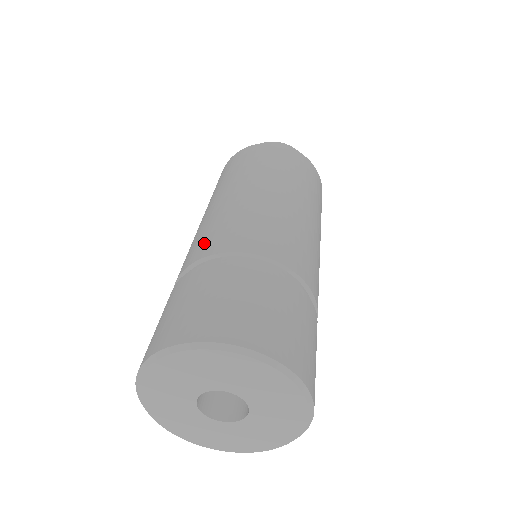
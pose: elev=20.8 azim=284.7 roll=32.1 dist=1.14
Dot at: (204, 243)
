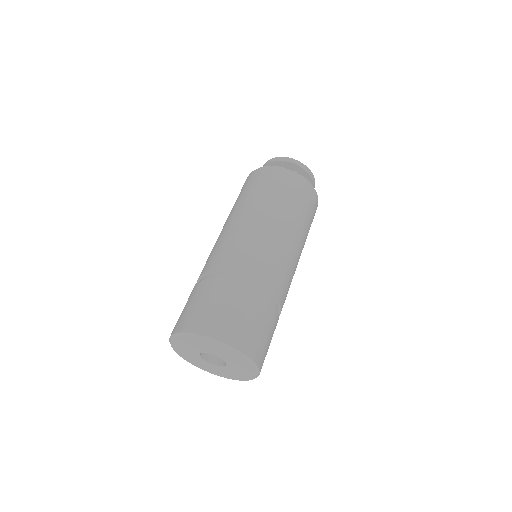
Dot at: (208, 262)
